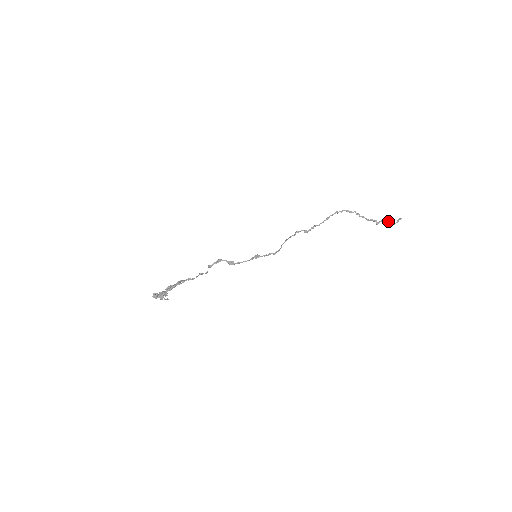
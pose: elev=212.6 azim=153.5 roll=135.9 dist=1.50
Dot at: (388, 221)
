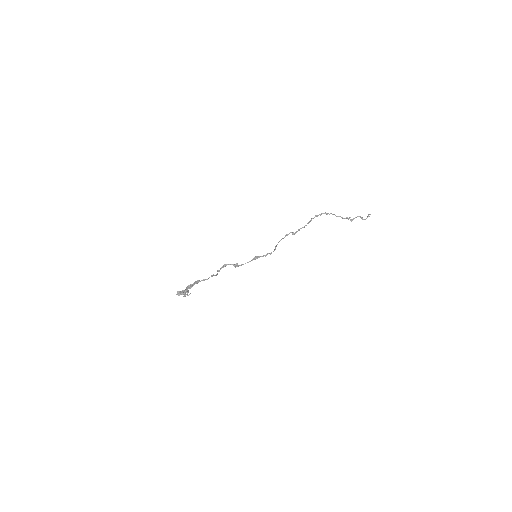
Dot at: (360, 217)
